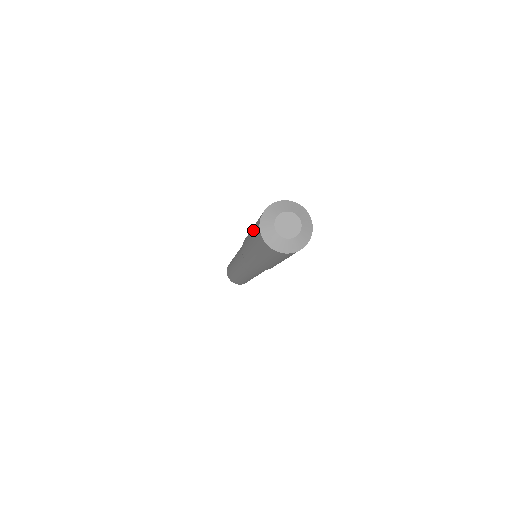
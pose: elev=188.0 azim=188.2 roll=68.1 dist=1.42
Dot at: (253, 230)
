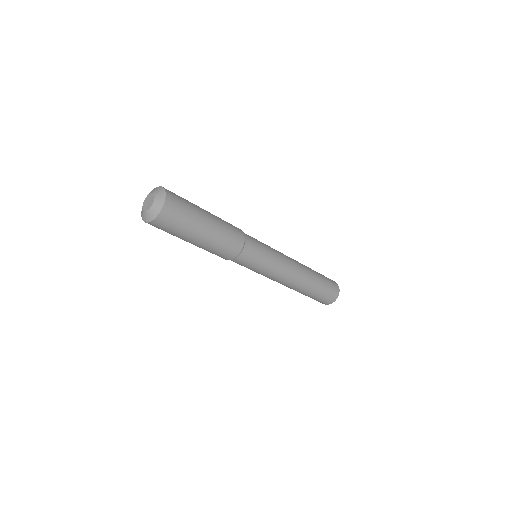
Dot at: occluded
